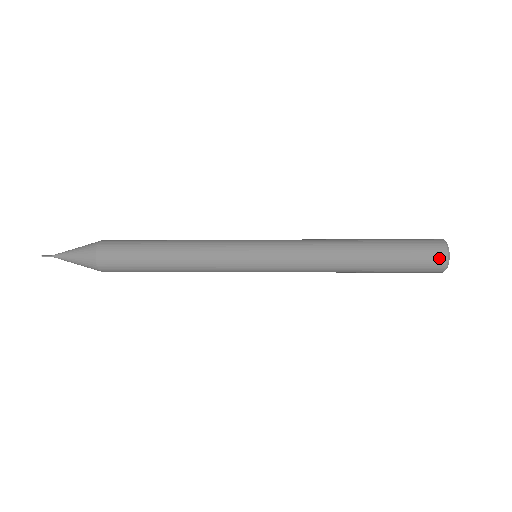
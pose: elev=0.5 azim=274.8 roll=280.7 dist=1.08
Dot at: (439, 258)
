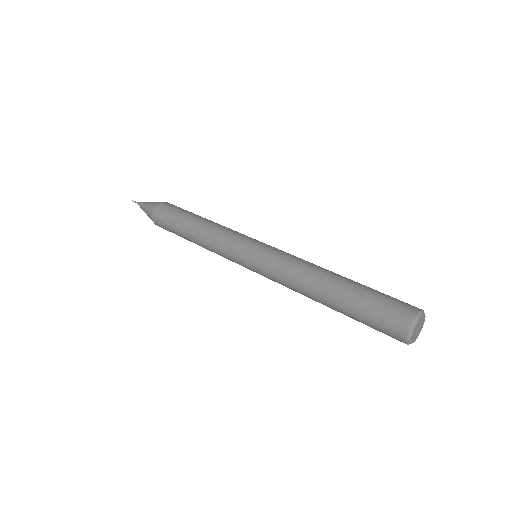
Dot at: (398, 339)
